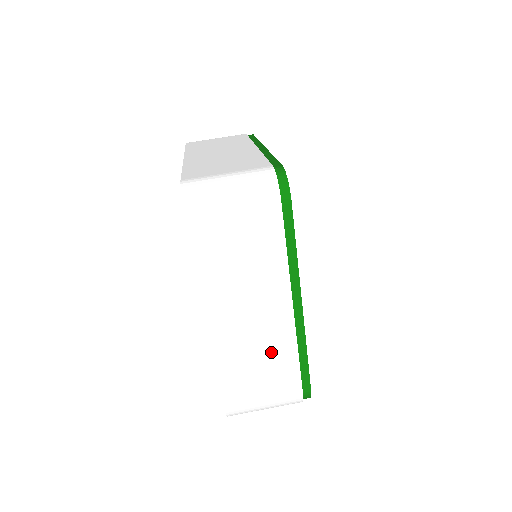
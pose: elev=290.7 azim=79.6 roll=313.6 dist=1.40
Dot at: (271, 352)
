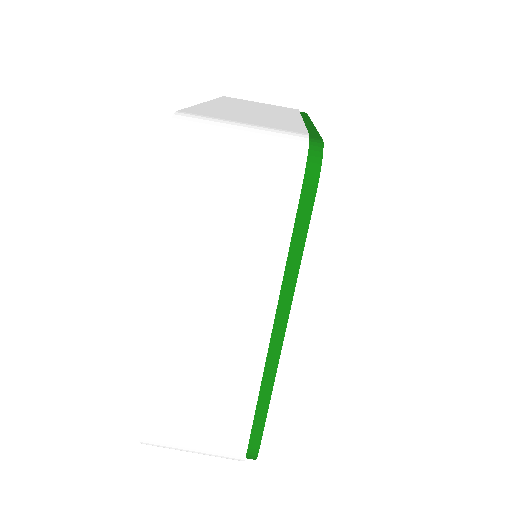
Dot at: (222, 385)
